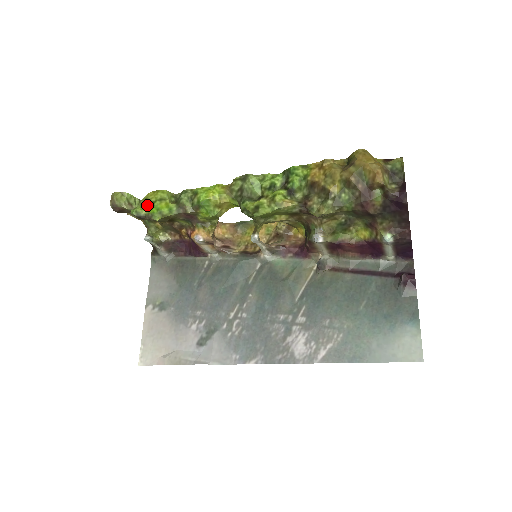
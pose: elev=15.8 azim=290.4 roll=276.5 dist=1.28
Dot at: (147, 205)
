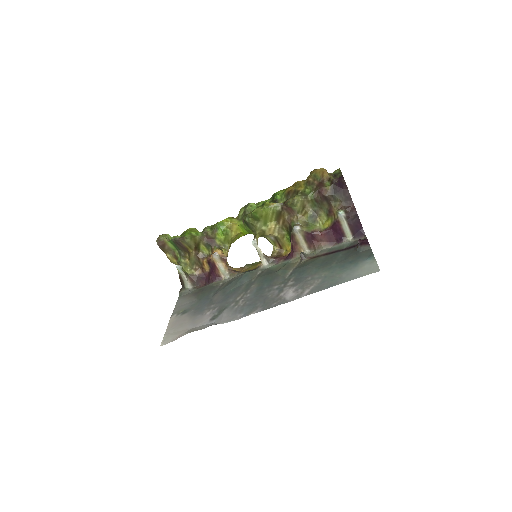
Dot at: occluded
